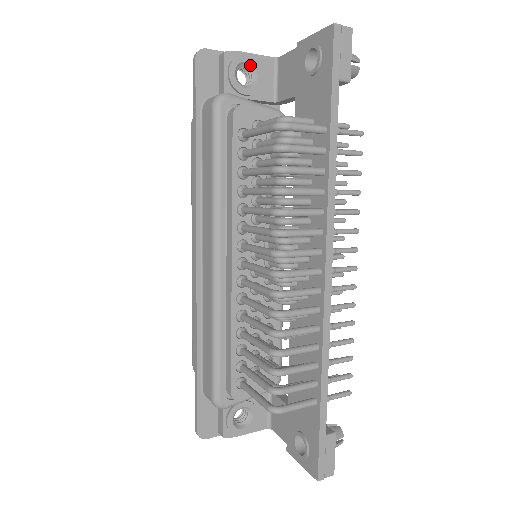
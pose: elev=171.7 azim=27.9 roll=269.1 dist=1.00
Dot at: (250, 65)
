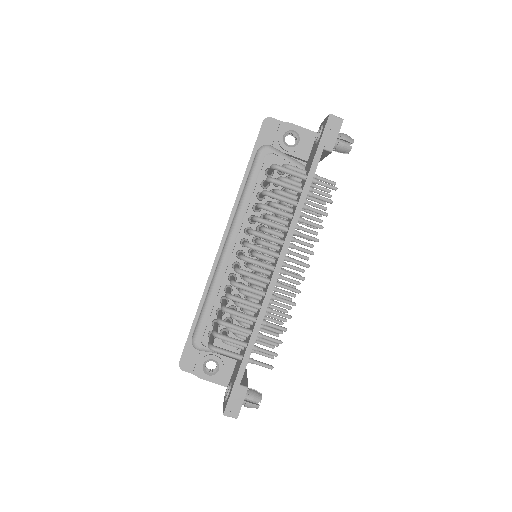
Dot at: (296, 133)
